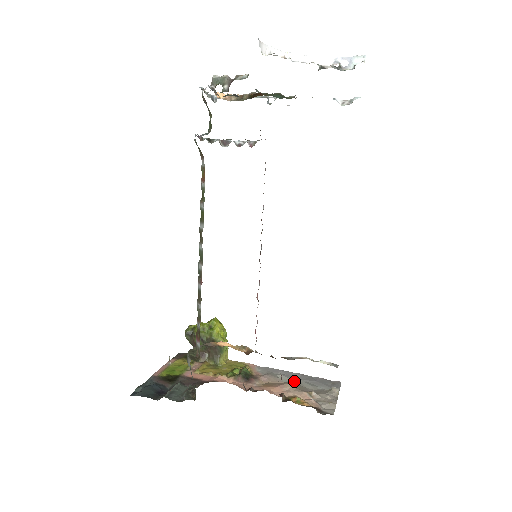
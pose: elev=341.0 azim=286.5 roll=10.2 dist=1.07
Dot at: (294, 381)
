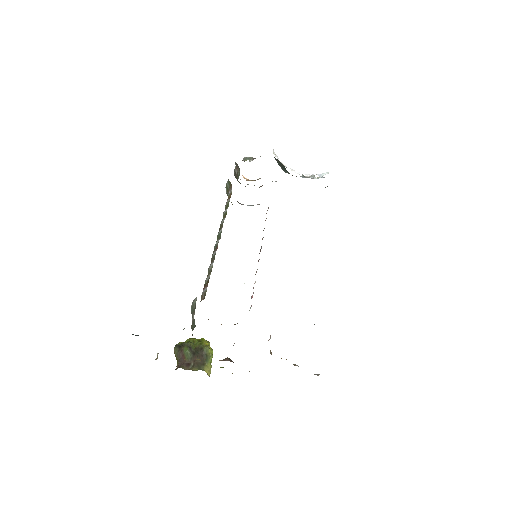
Dot at: occluded
